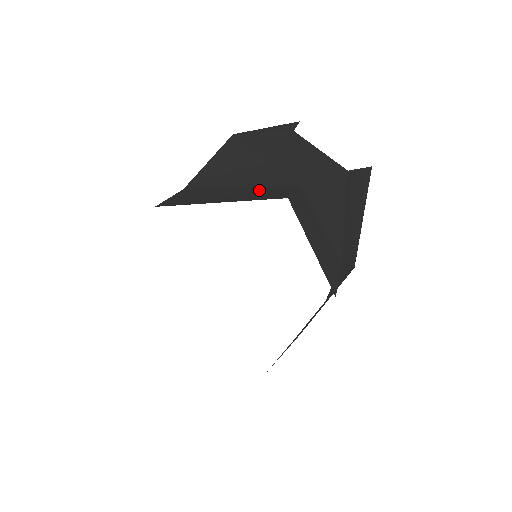
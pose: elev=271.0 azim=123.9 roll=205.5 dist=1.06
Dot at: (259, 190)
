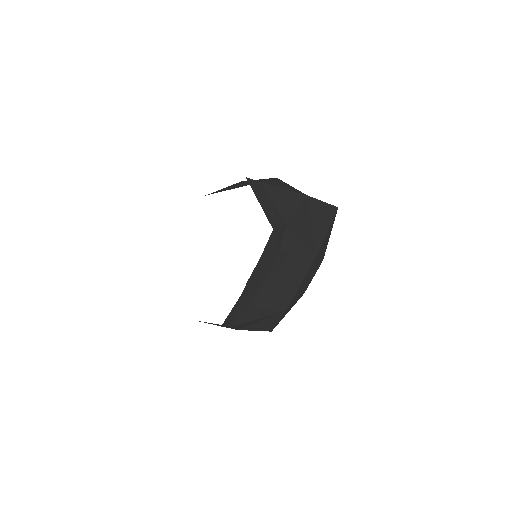
Dot at: occluded
